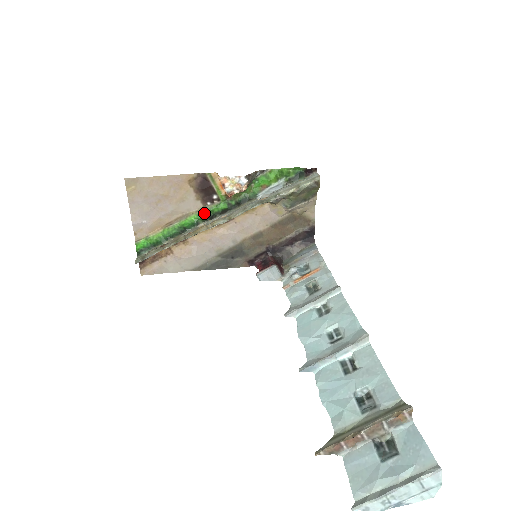
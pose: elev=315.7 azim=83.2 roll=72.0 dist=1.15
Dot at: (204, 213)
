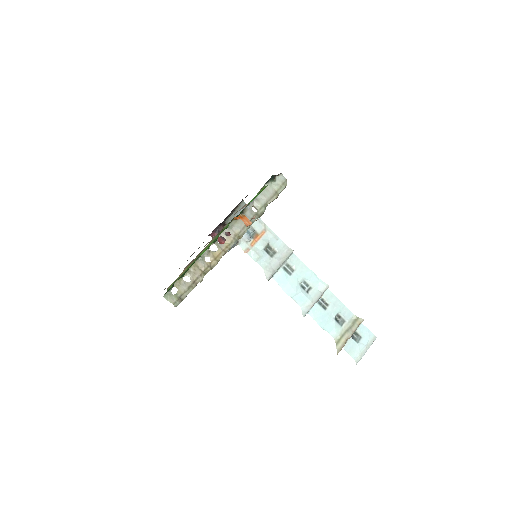
Dot at: (216, 239)
